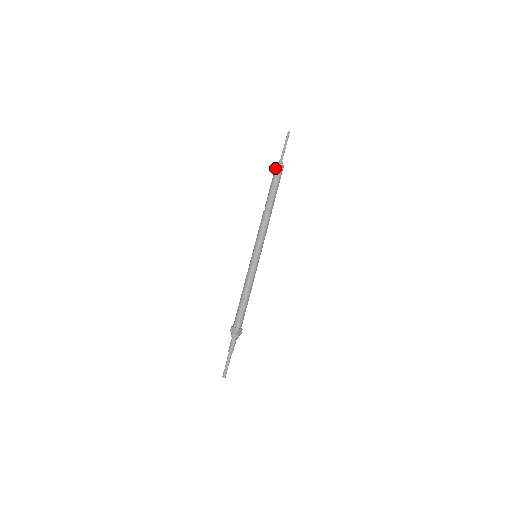
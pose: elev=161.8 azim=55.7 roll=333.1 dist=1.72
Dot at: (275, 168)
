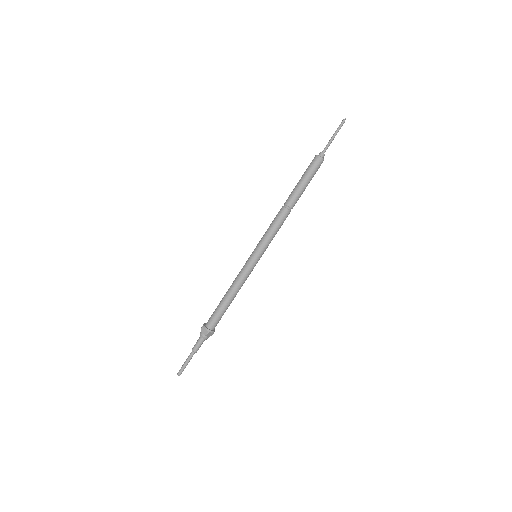
Dot at: (312, 160)
